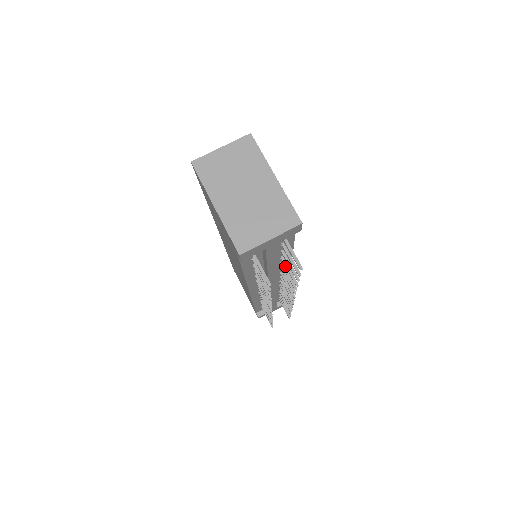
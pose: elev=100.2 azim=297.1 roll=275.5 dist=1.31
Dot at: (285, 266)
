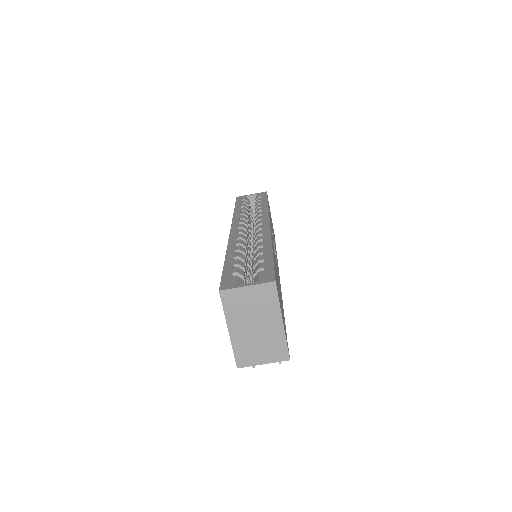
Dot at: occluded
